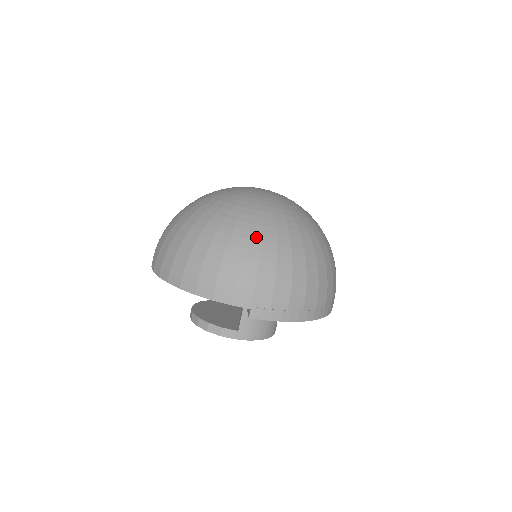
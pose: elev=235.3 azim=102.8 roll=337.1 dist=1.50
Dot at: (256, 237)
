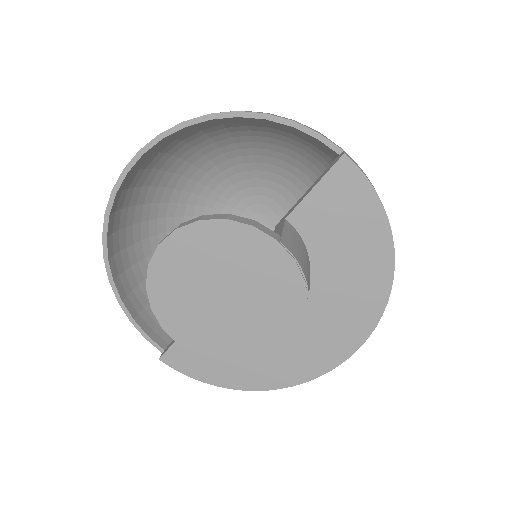
Dot at: occluded
